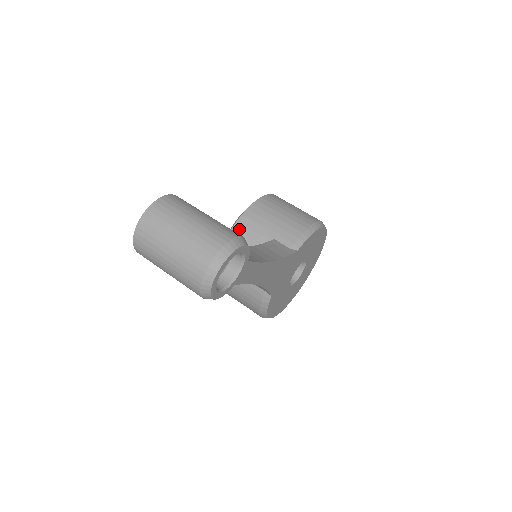
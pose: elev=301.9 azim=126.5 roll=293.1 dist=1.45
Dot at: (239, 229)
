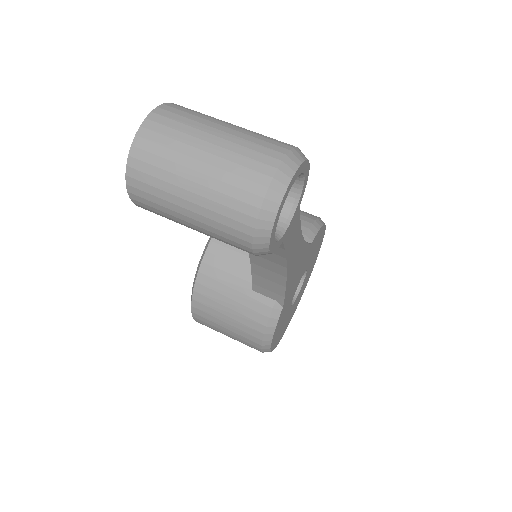
Dot at: occluded
